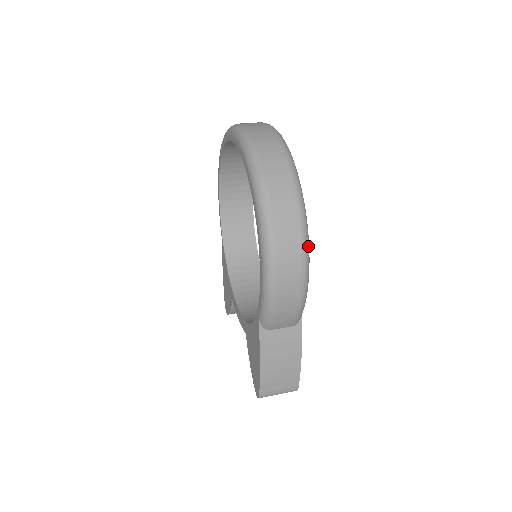
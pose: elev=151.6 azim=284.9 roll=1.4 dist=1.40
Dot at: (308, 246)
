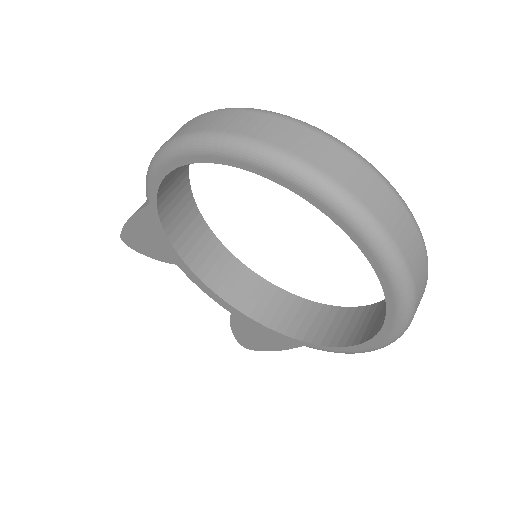
Dot at: occluded
